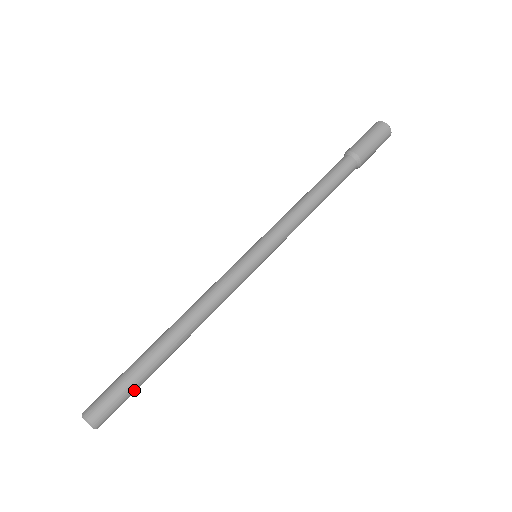
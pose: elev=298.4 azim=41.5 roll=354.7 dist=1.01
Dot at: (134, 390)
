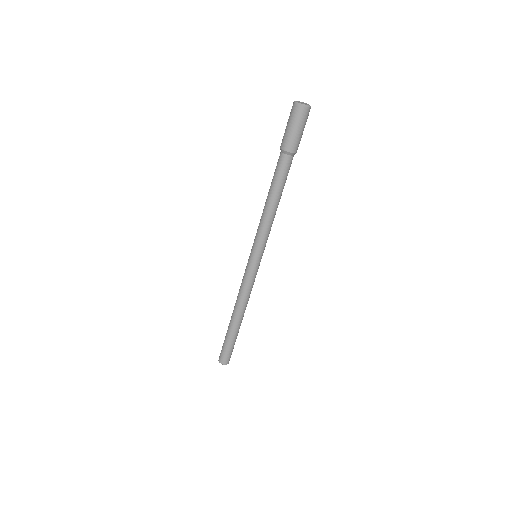
Dot at: occluded
